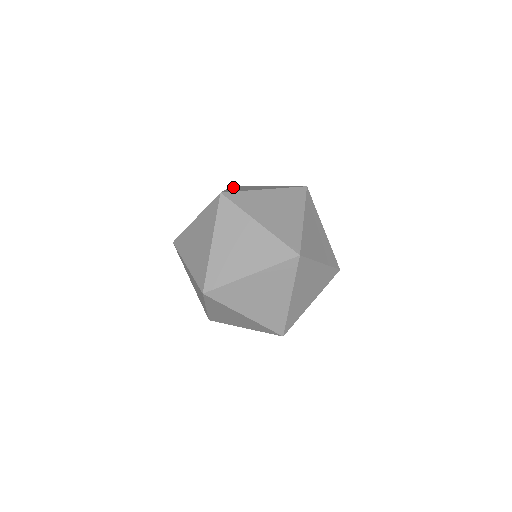
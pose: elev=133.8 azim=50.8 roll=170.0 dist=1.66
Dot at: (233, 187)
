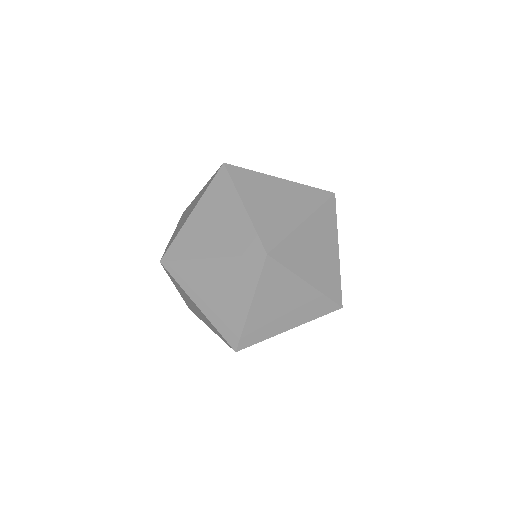
Dot at: occluded
